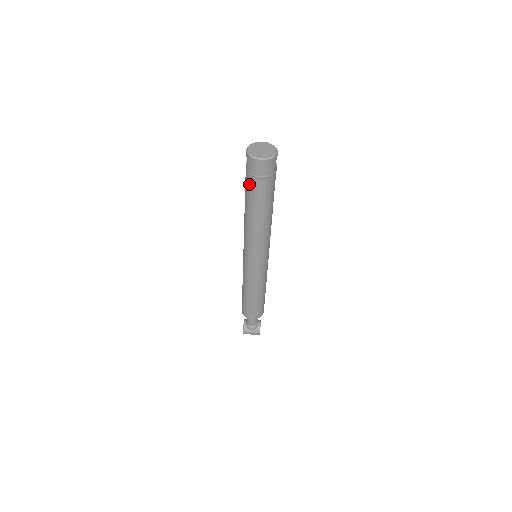
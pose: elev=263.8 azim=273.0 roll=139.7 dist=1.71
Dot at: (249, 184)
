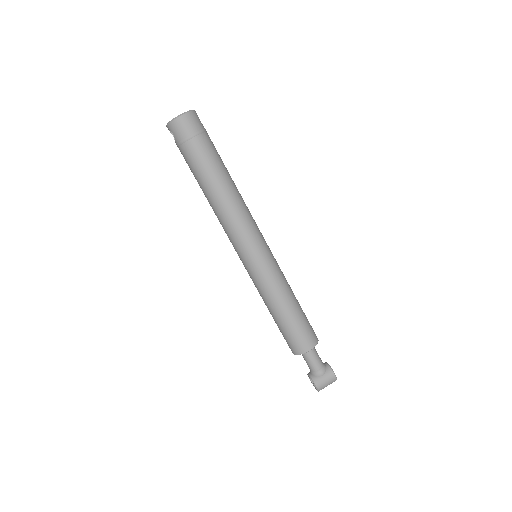
Dot at: (188, 155)
